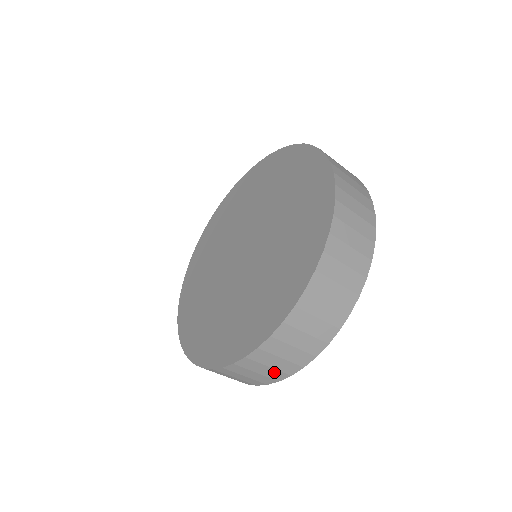
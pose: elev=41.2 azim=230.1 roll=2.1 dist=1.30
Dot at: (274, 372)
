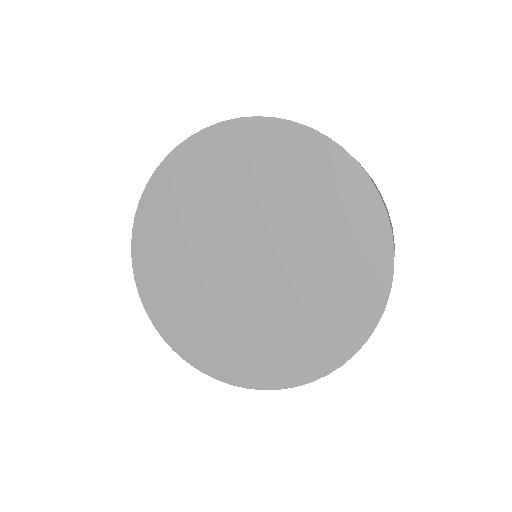
Dot at: occluded
